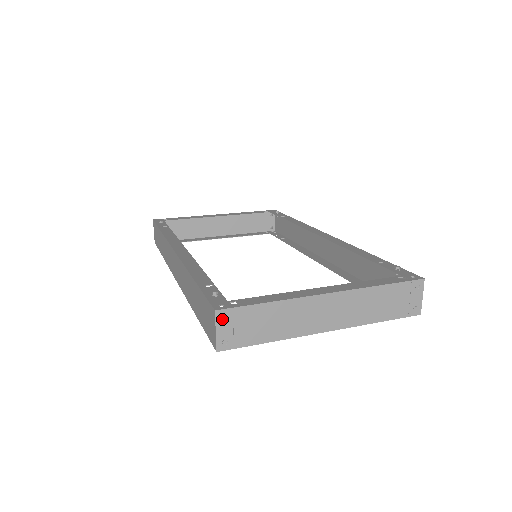
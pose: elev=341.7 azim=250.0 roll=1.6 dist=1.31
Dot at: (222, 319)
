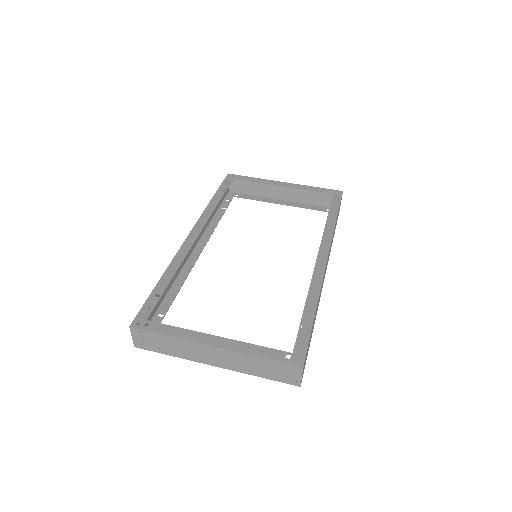
Dot at: (135, 332)
